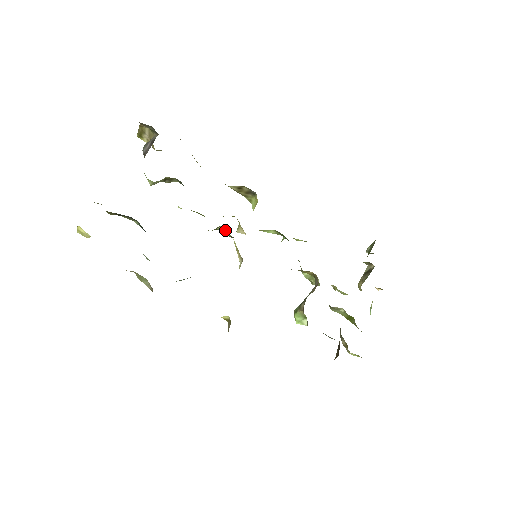
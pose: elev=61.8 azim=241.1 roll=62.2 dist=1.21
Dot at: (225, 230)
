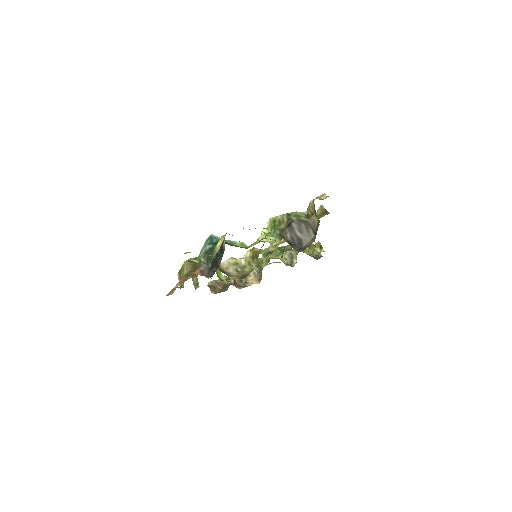
Dot at: occluded
